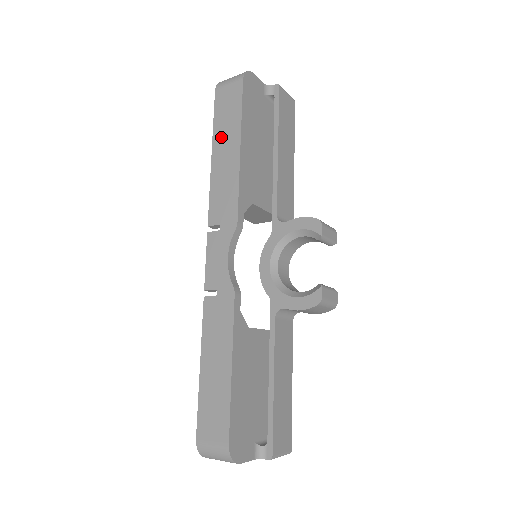
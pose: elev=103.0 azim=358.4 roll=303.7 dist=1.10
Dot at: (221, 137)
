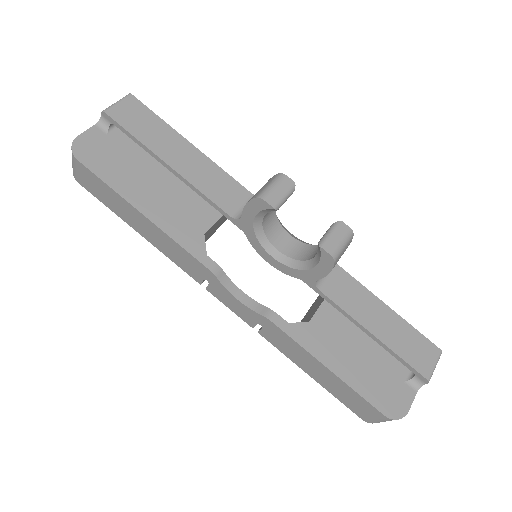
Dot at: (125, 216)
